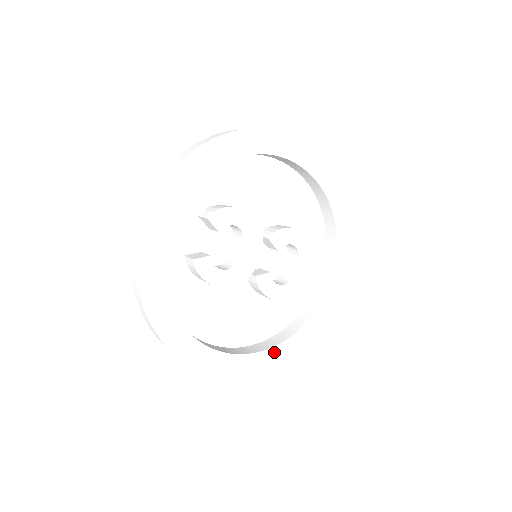
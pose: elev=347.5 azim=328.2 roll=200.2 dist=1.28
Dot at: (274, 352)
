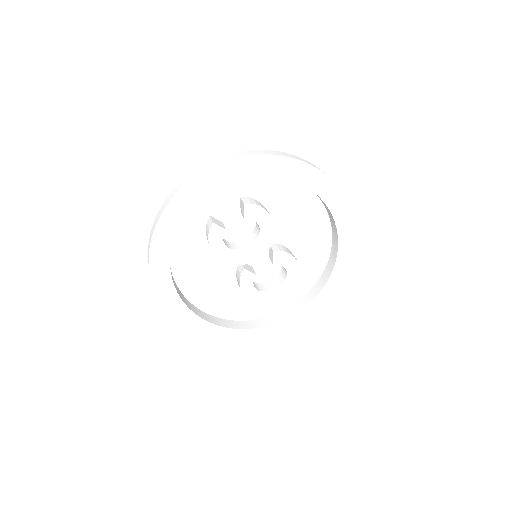
Dot at: (214, 329)
